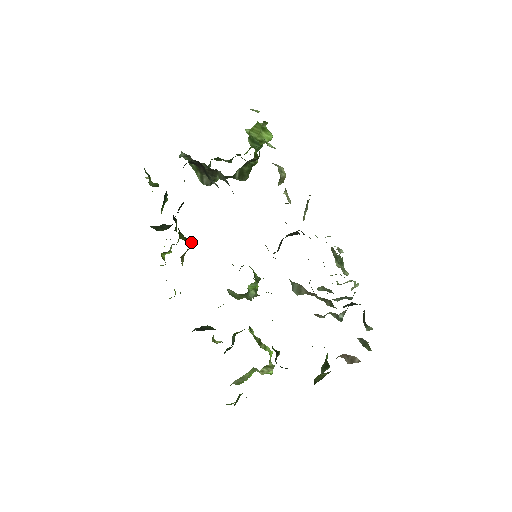
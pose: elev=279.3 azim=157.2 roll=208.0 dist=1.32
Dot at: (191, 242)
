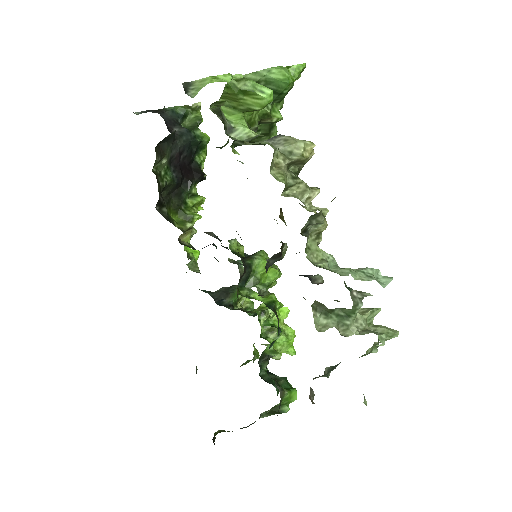
Dot at: (197, 218)
